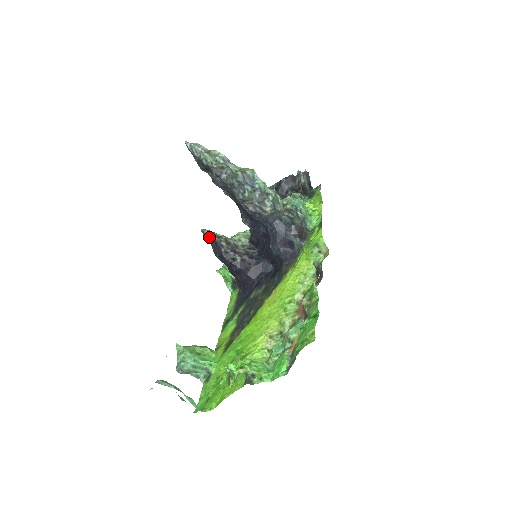
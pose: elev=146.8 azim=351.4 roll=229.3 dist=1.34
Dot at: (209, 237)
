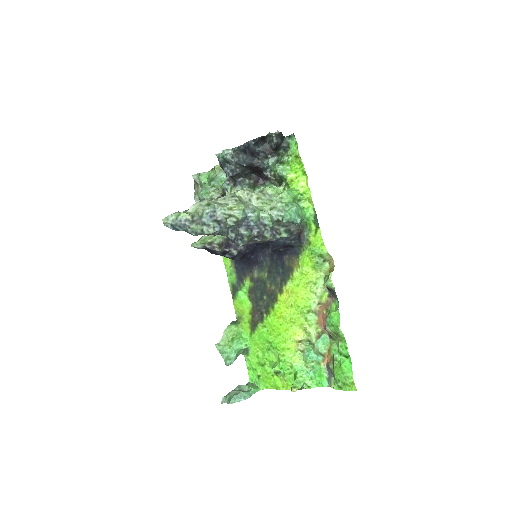
Dot at: occluded
